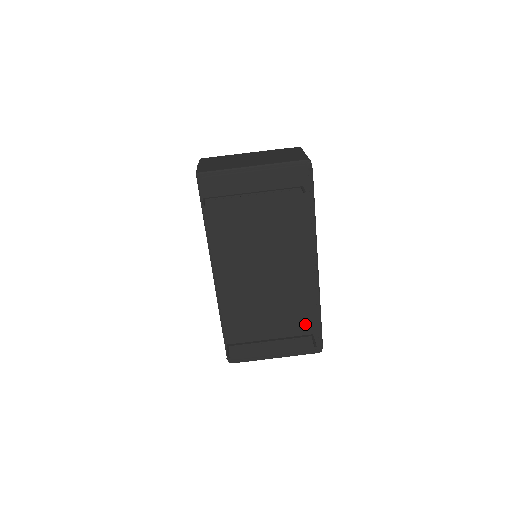
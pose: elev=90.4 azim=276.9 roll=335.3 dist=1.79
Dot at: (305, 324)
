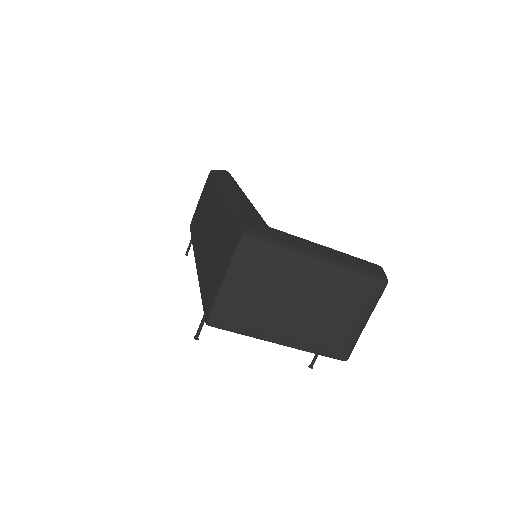
Dot at: occluded
